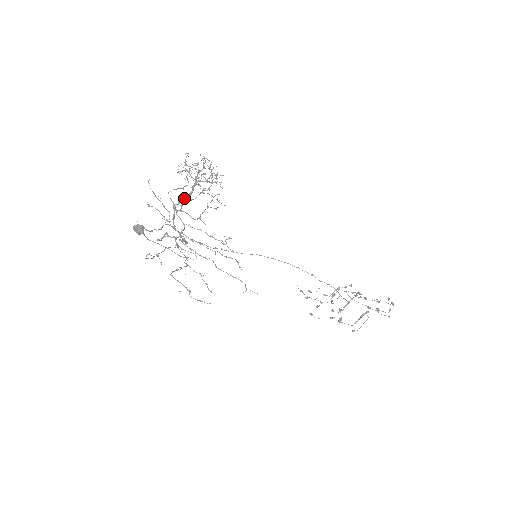
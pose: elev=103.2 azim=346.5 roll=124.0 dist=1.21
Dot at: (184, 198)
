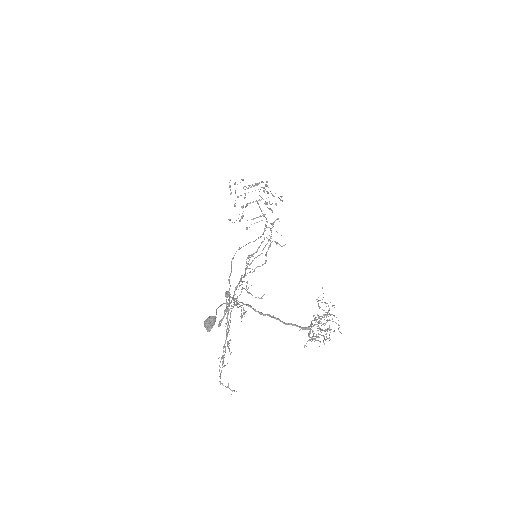
Dot at: (283, 323)
